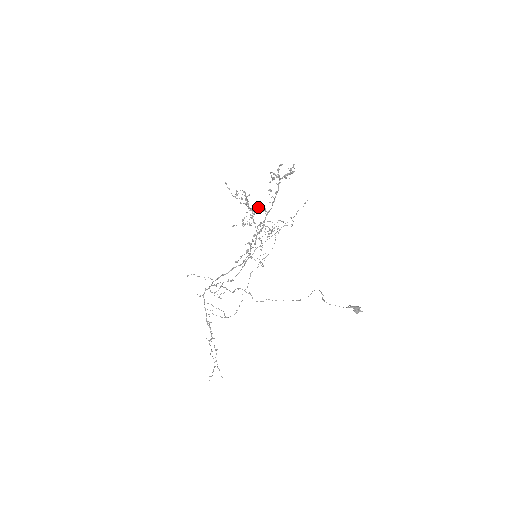
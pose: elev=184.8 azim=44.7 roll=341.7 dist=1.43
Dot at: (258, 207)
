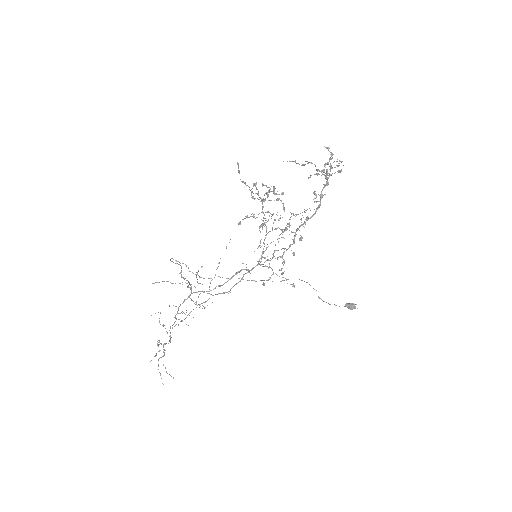
Dot at: (253, 186)
